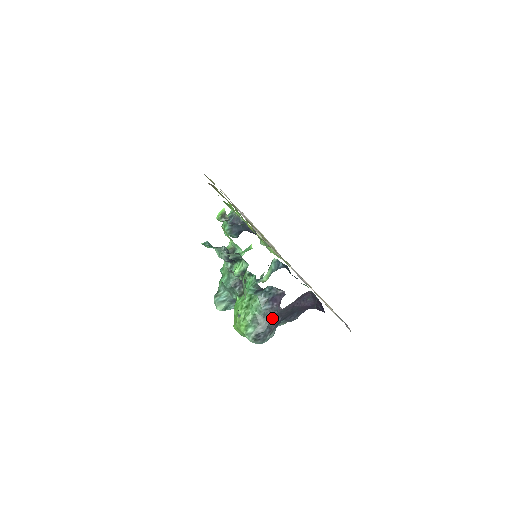
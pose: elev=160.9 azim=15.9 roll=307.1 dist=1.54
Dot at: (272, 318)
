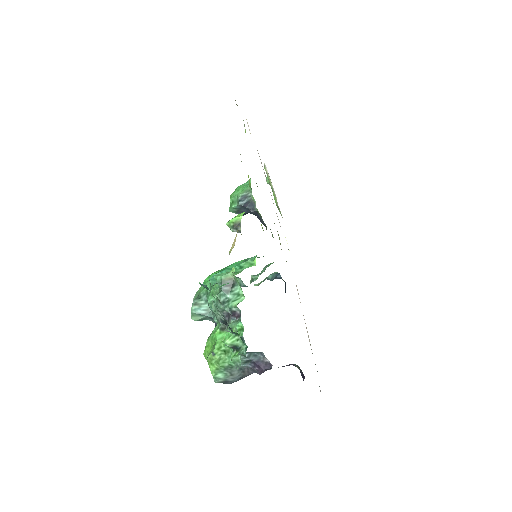
Dot at: occluded
